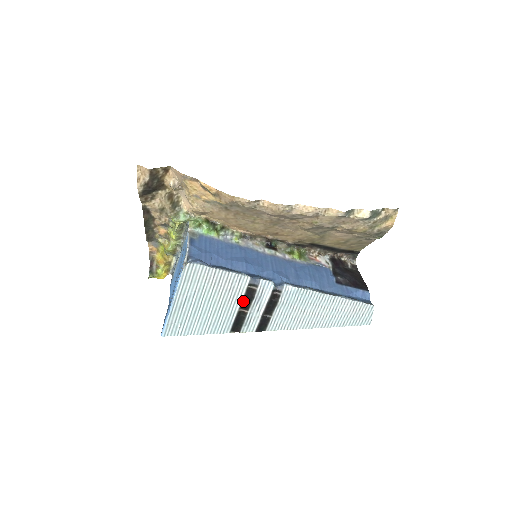
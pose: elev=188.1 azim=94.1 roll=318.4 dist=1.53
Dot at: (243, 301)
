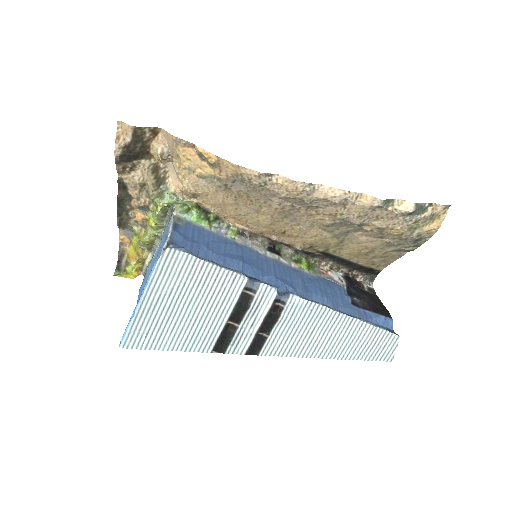
Dot at: (234, 310)
